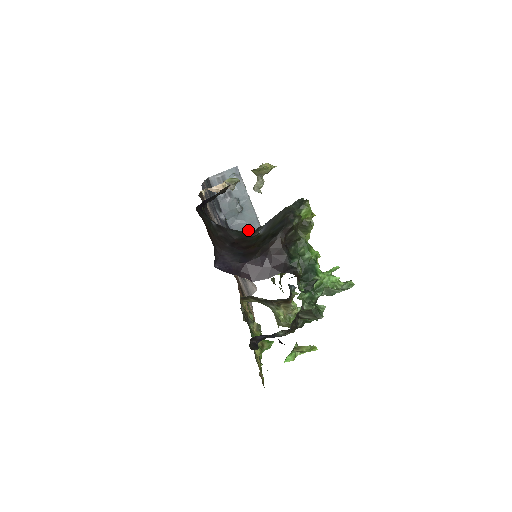
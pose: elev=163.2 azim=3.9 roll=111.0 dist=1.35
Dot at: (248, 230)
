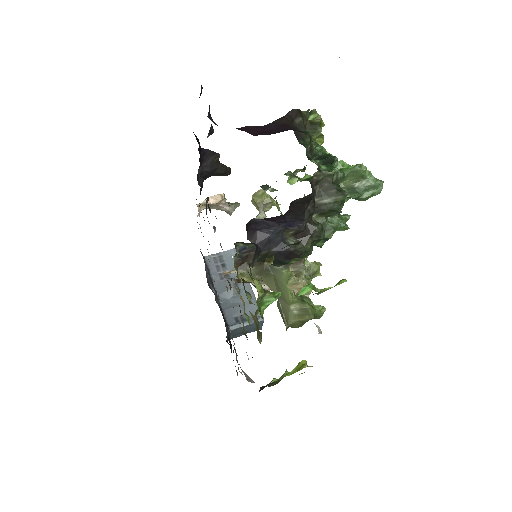
Dot at: occluded
